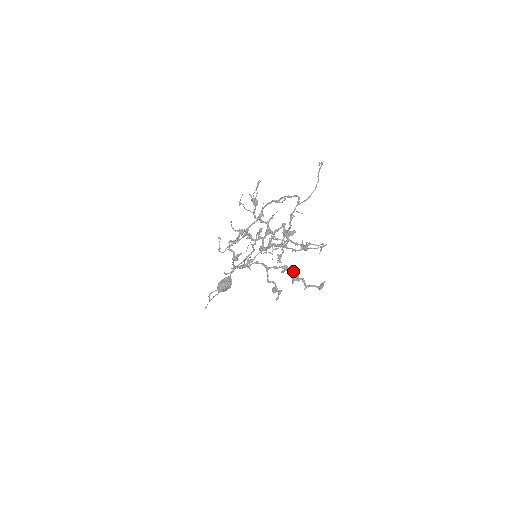
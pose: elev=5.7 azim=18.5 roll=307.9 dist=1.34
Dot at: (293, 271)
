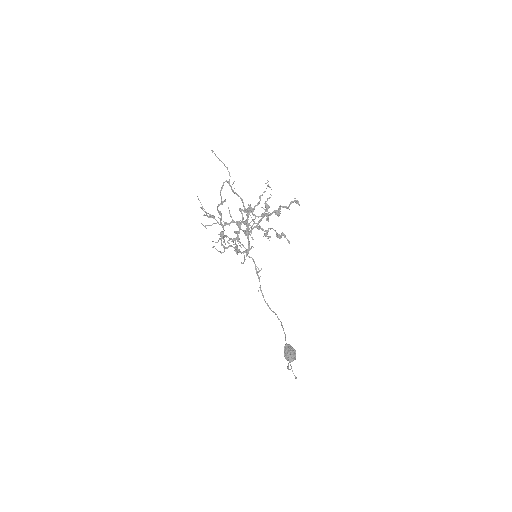
Dot at: (272, 213)
